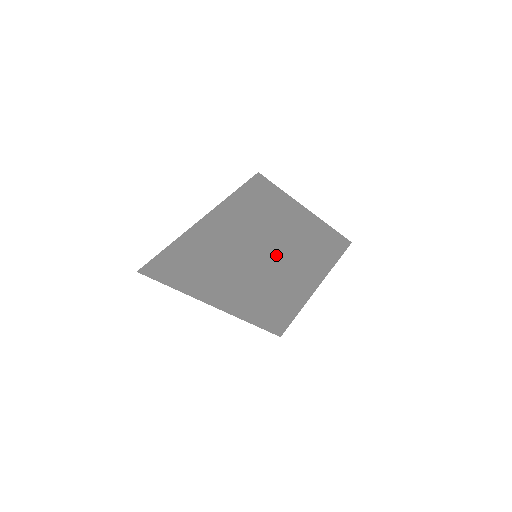
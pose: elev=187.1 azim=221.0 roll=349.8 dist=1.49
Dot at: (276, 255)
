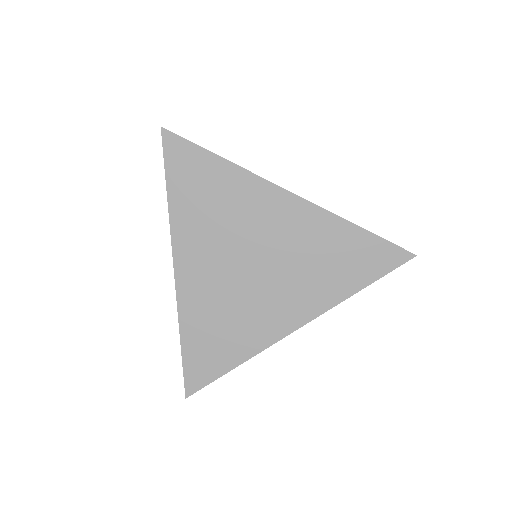
Dot at: (335, 302)
